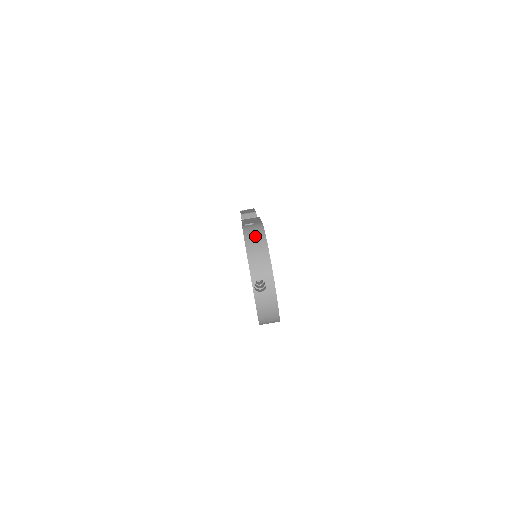
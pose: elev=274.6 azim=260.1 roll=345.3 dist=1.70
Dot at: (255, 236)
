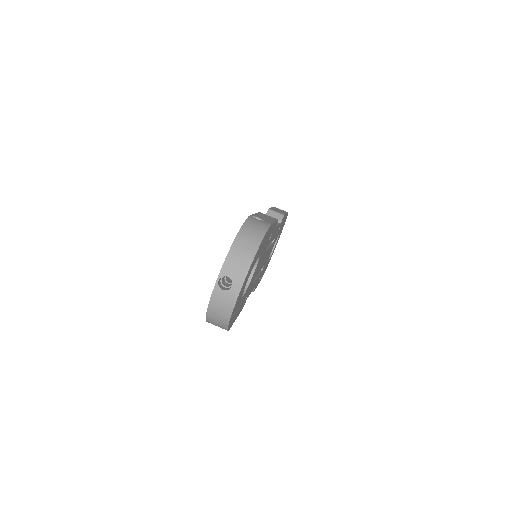
Dot at: (253, 232)
